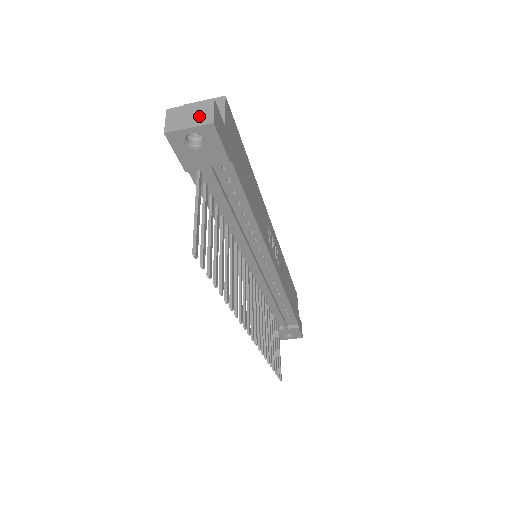
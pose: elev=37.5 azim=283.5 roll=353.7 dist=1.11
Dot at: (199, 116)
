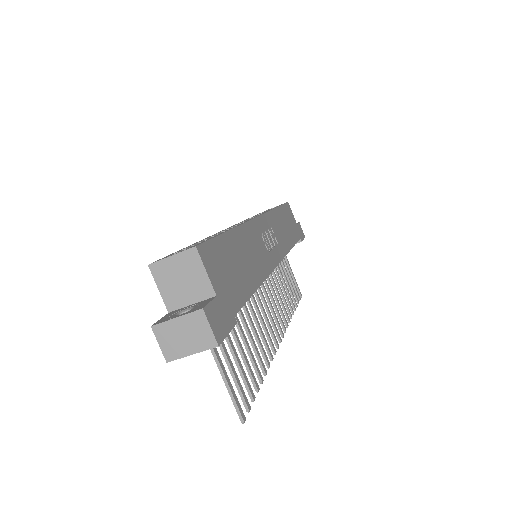
Dot at: (196, 337)
